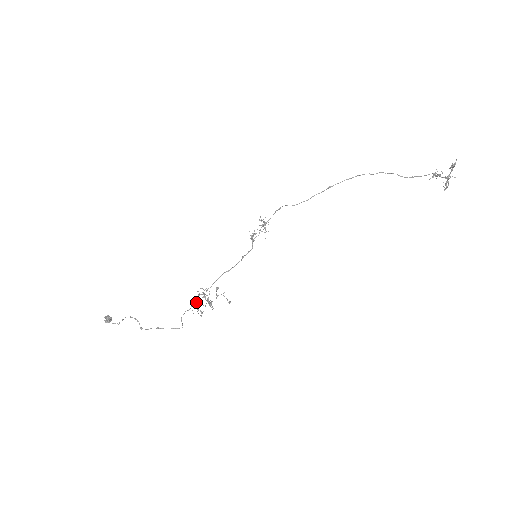
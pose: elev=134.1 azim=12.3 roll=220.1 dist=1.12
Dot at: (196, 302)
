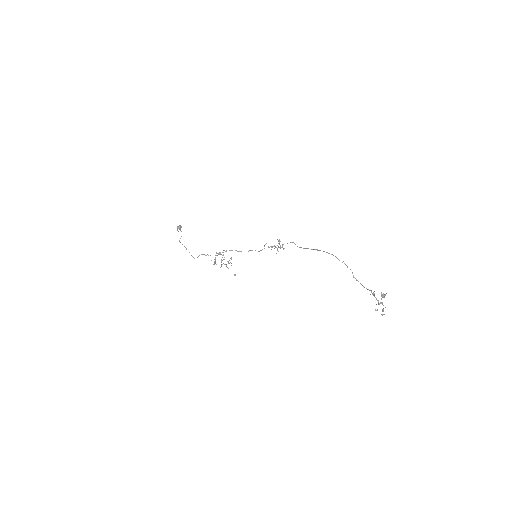
Dot at: (216, 255)
